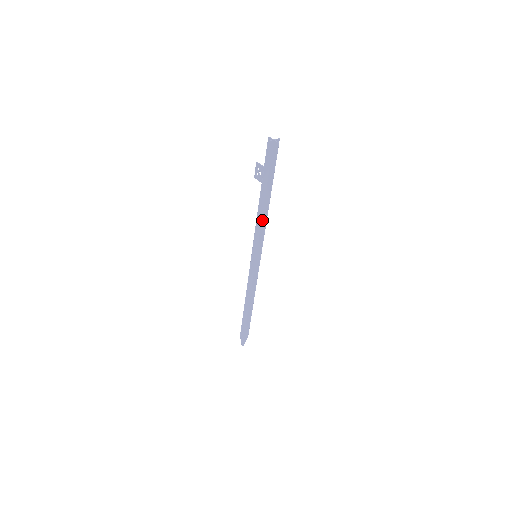
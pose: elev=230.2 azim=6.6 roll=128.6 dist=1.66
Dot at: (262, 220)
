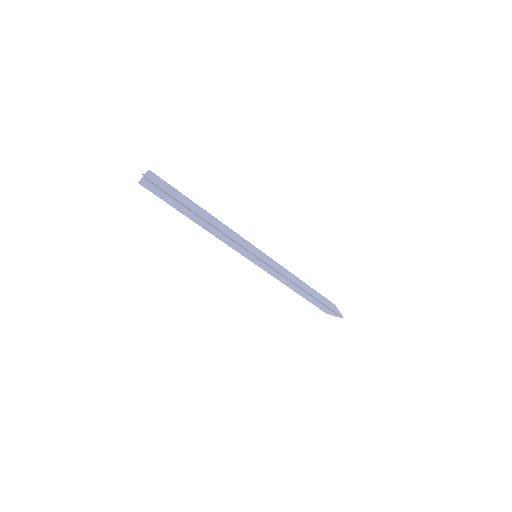
Dot at: occluded
